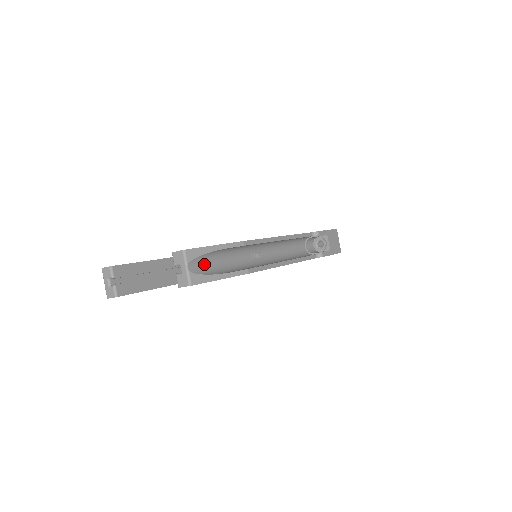
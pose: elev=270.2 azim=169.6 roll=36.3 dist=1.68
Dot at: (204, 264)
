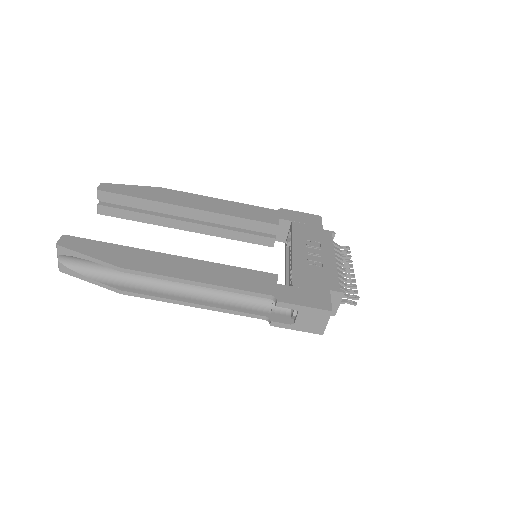
Dot at: (81, 261)
